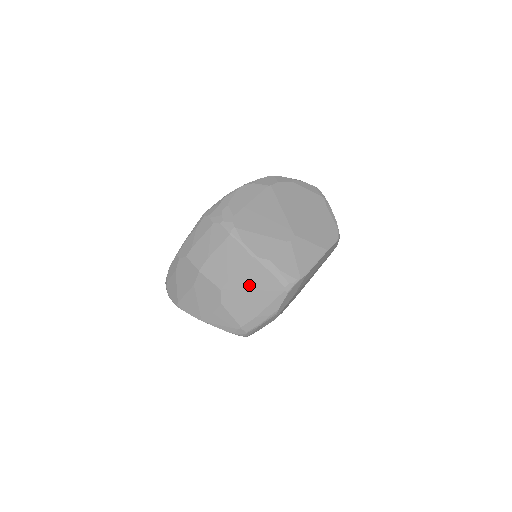
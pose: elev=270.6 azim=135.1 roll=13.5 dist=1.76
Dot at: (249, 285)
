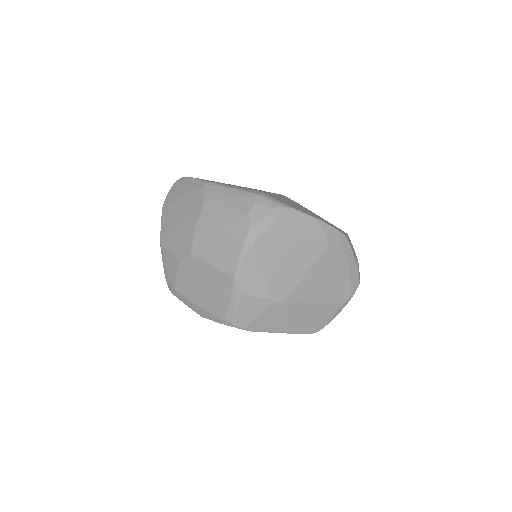
Dot at: (209, 283)
